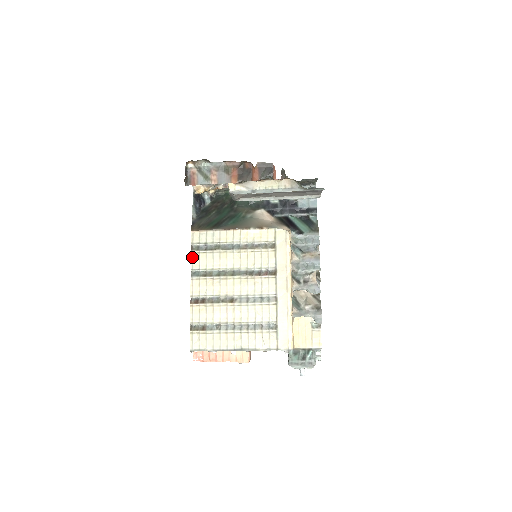
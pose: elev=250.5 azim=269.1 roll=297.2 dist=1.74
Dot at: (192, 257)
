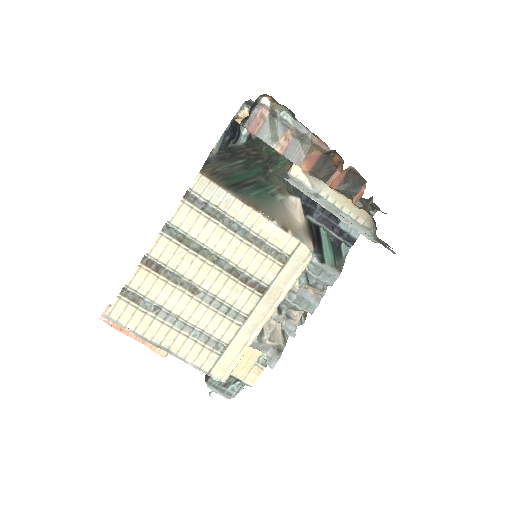
Dot at: (179, 207)
